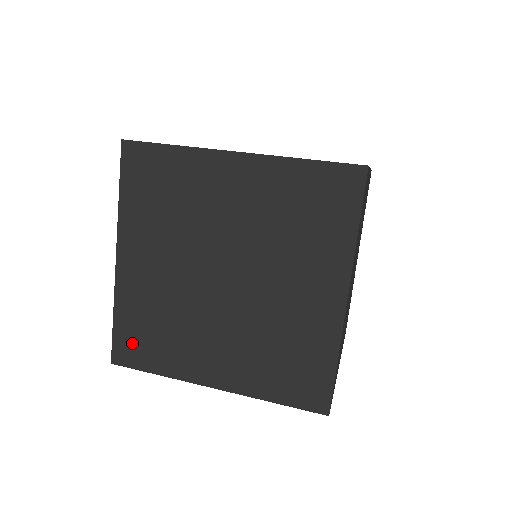
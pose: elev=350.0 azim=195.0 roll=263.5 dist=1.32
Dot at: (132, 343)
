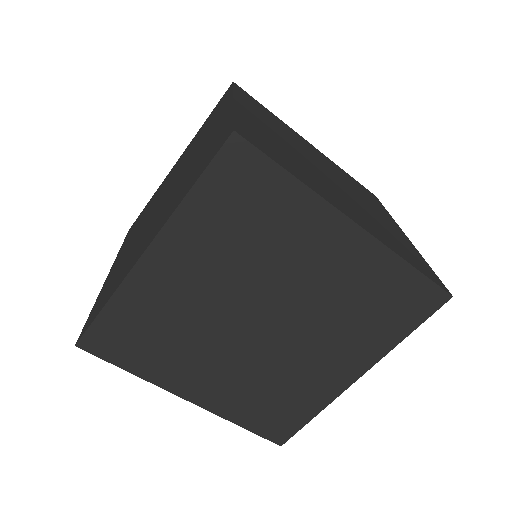
Dot at: (274, 423)
